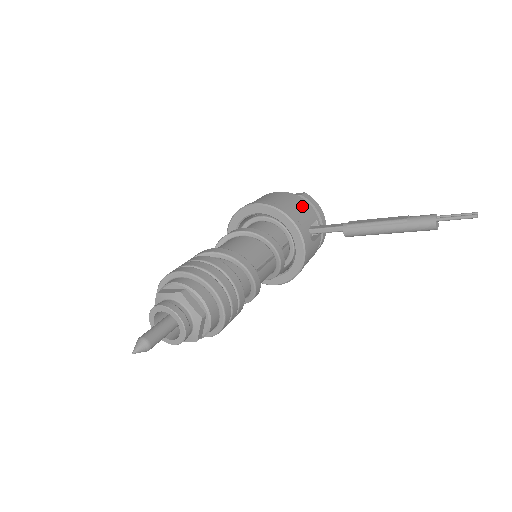
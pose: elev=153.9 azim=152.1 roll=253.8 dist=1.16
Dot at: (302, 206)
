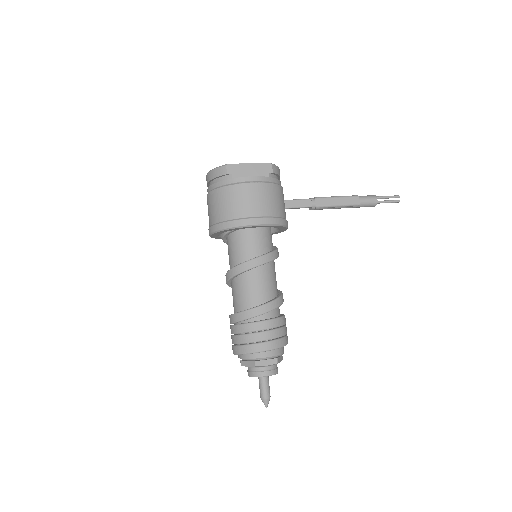
Dot at: (281, 194)
